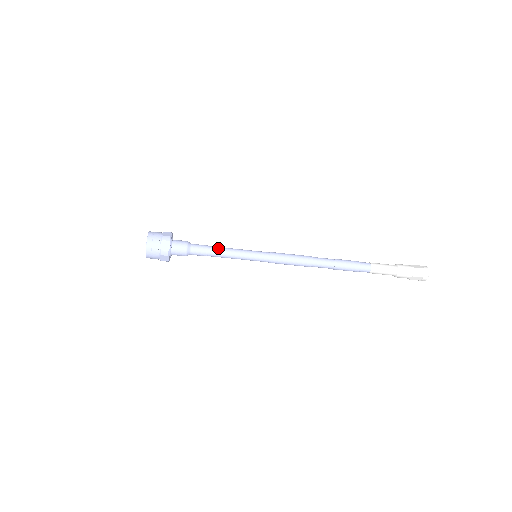
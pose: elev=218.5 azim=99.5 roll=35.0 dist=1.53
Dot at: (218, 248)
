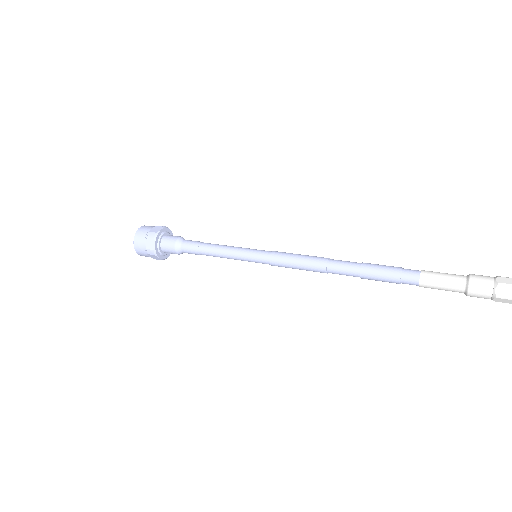
Dot at: (209, 252)
